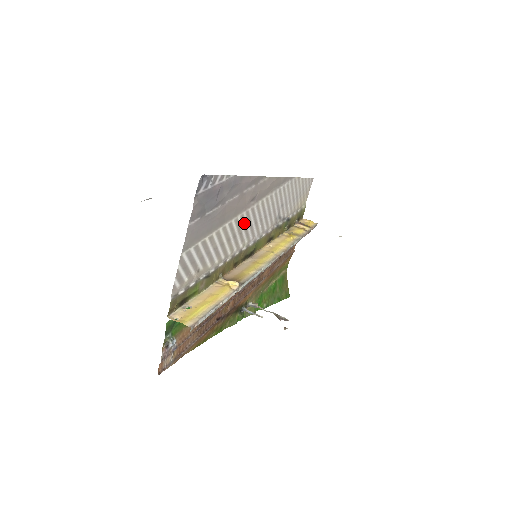
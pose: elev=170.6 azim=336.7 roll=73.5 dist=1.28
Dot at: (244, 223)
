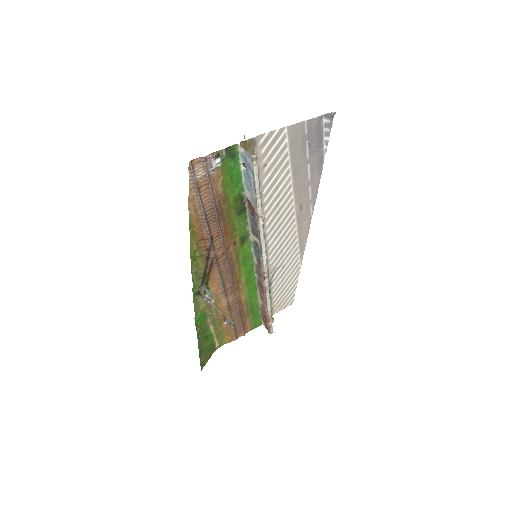
Dot at: (285, 211)
